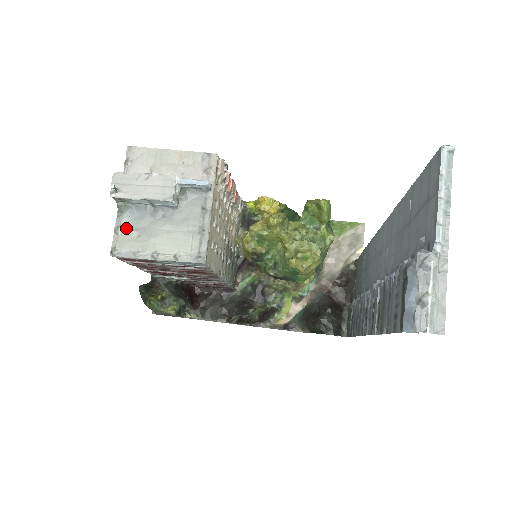
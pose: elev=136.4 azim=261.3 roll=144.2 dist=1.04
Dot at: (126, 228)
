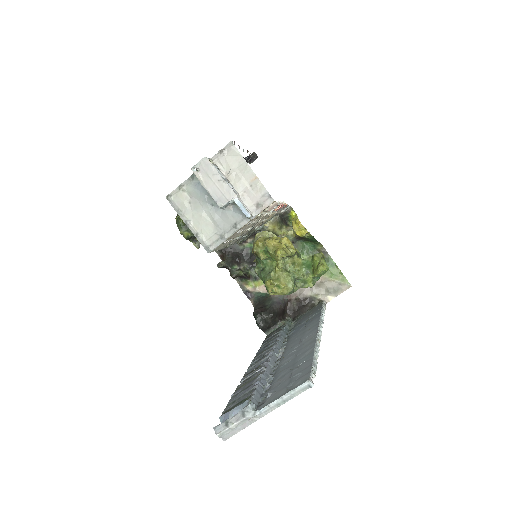
Dot at: (187, 190)
